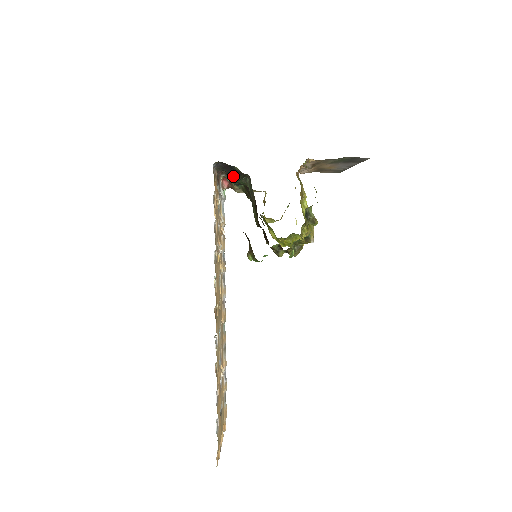
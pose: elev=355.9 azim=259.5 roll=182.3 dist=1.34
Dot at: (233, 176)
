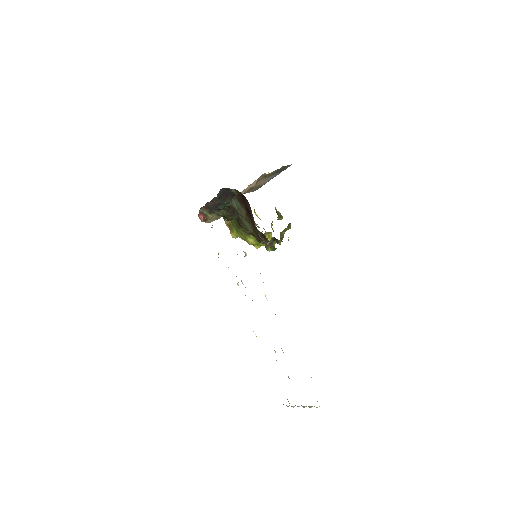
Dot at: (226, 200)
